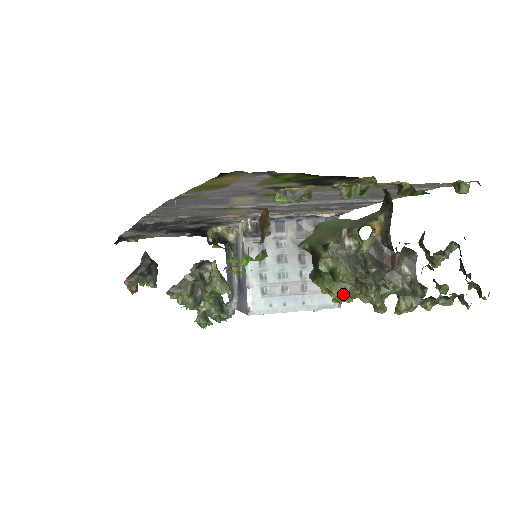
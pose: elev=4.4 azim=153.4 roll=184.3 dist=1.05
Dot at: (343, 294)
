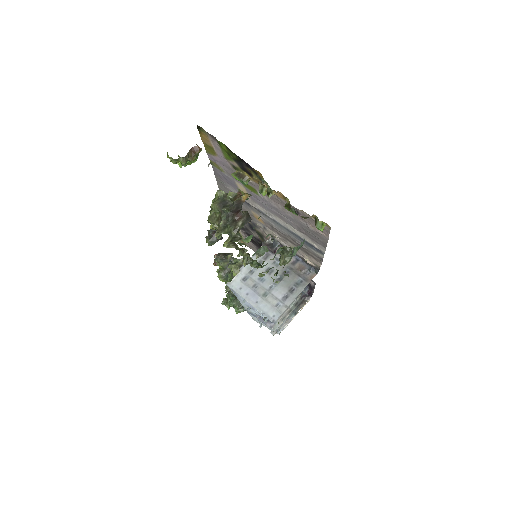
Dot at: (210, 218)
